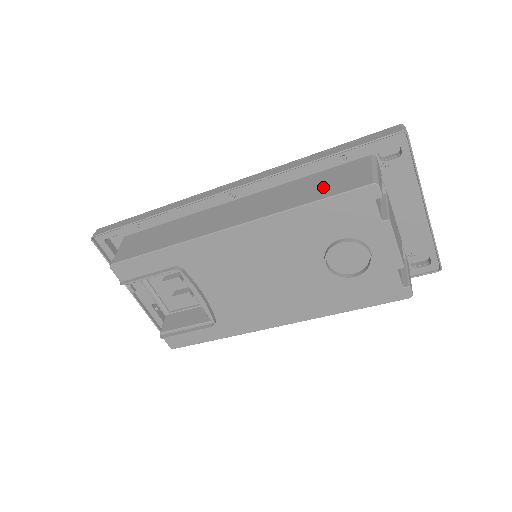
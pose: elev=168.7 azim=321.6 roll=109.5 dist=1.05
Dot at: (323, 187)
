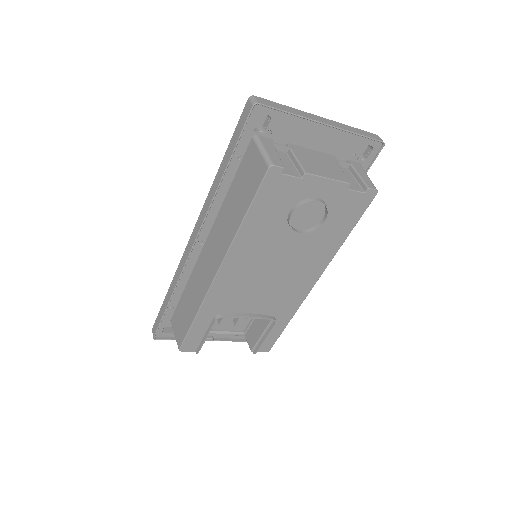
Dot at: (243, 194)
